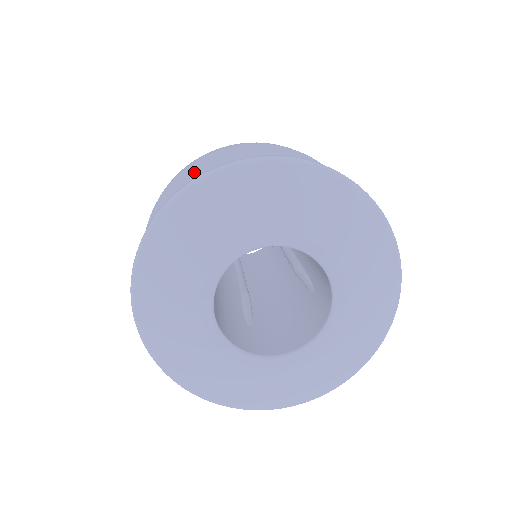
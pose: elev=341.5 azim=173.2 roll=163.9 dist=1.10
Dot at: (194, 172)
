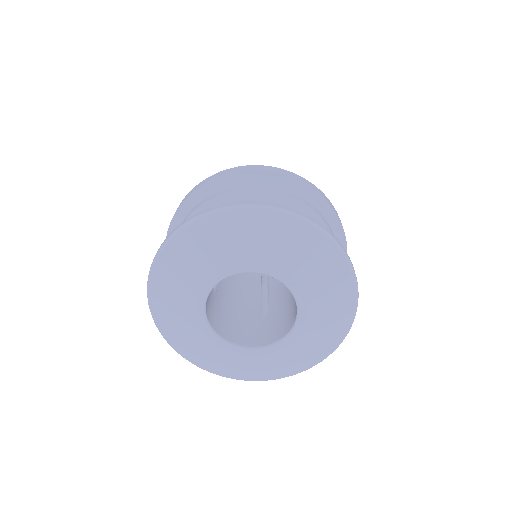
Dot at: (176, 225)
